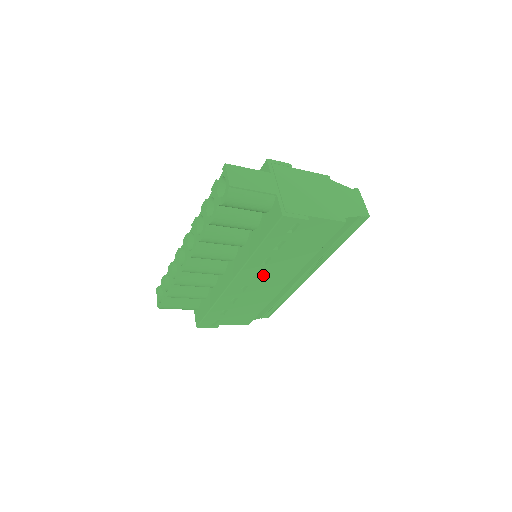
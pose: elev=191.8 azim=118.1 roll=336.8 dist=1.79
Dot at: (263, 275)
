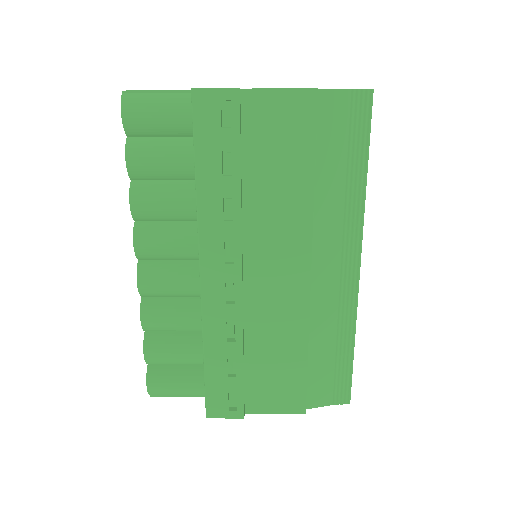
Dot at: (252, 258)
